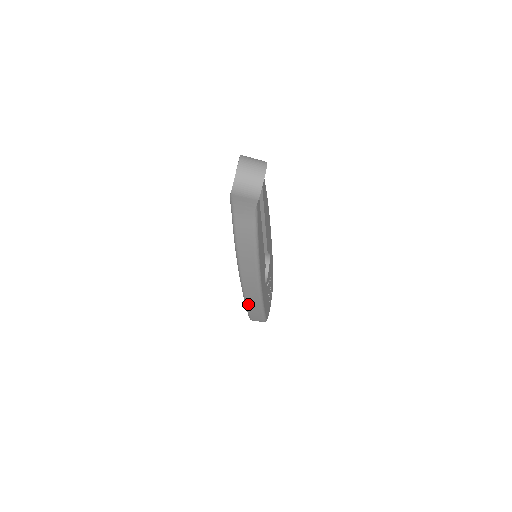
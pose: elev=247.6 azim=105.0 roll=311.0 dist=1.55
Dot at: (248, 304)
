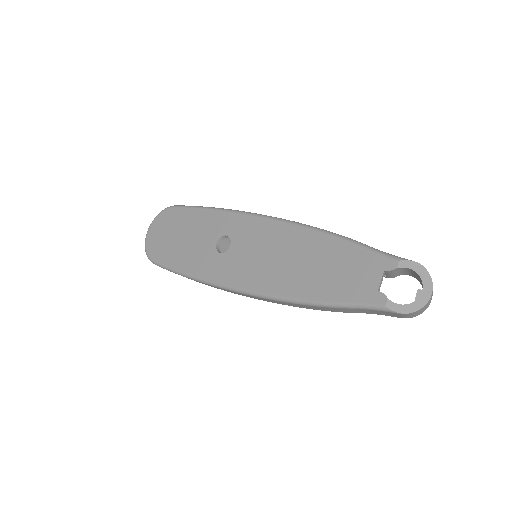
Dot at: (196, 280)
